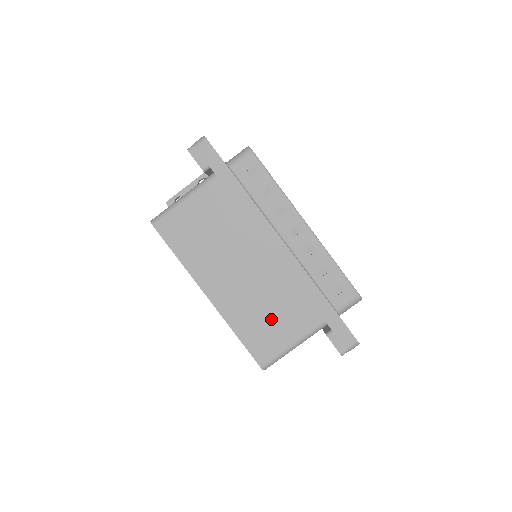
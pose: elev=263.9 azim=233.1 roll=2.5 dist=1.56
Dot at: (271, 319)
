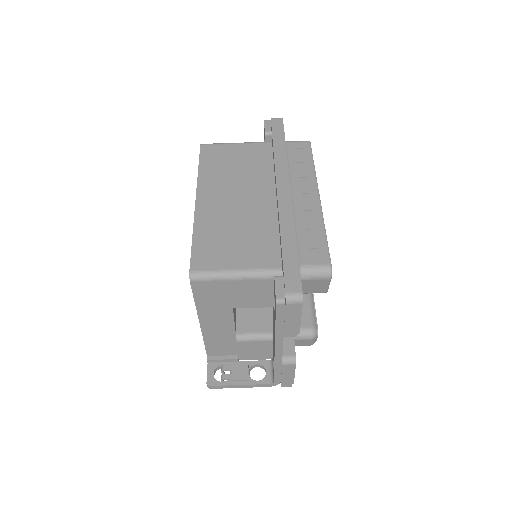
Dot at: (234, 241)
